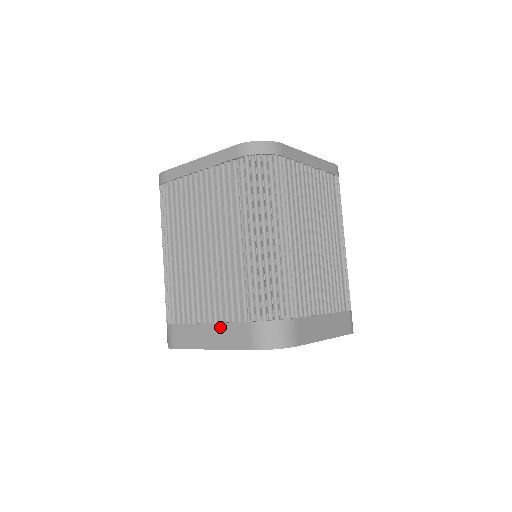
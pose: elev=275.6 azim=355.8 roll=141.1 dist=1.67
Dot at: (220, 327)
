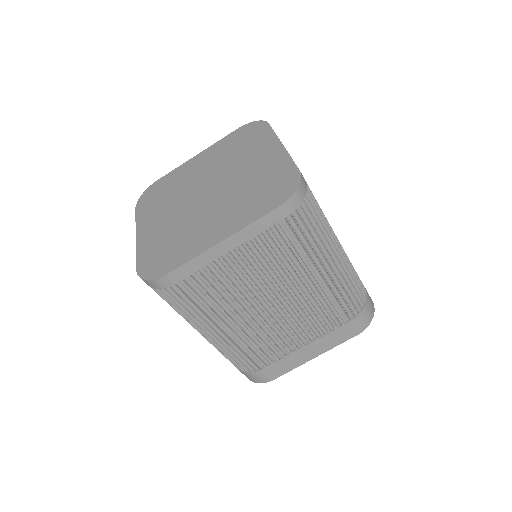
Dot at: (320, 341)
